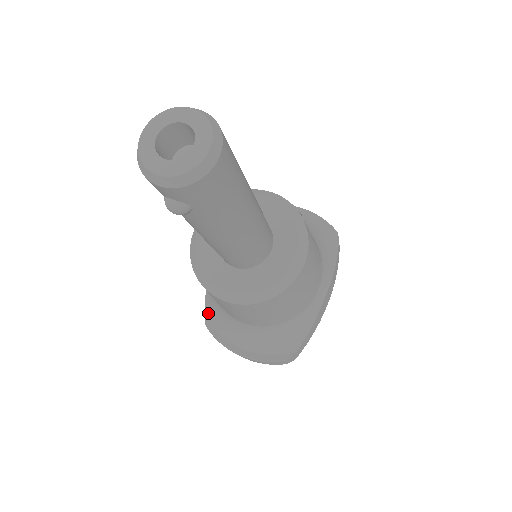
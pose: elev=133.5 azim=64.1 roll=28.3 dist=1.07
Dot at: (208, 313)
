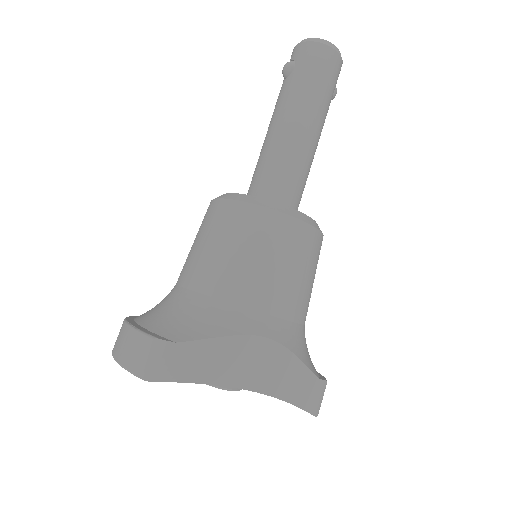
Dot at: occluded
